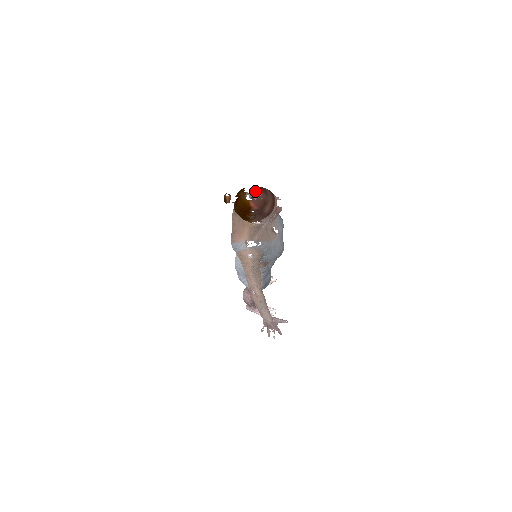
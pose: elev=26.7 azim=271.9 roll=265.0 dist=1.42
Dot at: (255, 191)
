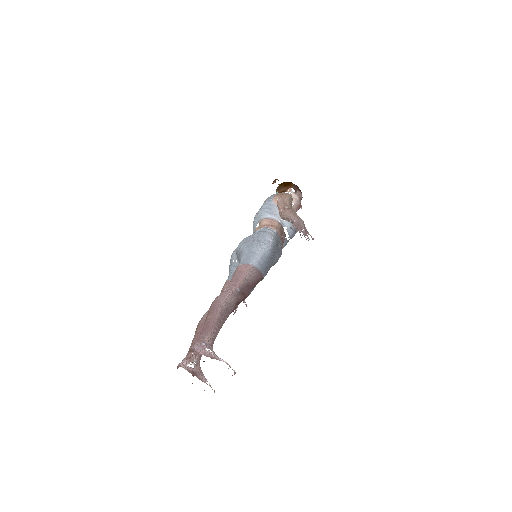
Dot at: occluded
